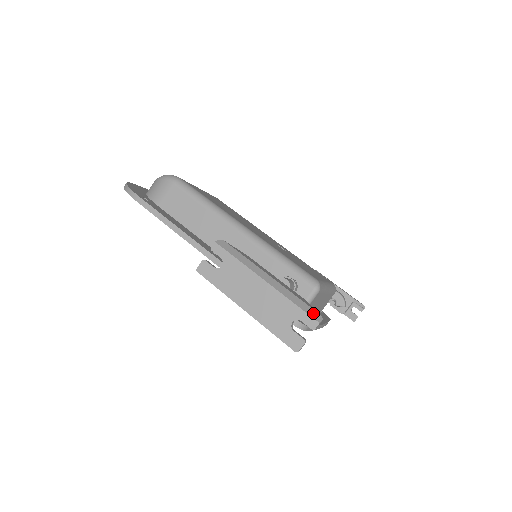
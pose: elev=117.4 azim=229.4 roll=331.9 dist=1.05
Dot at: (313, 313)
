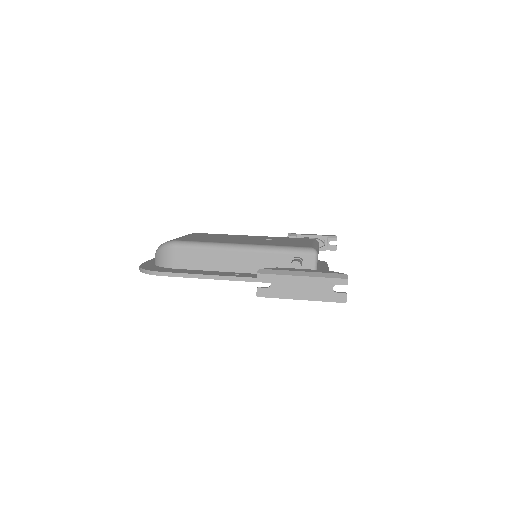
Dot at: (341, 276)
